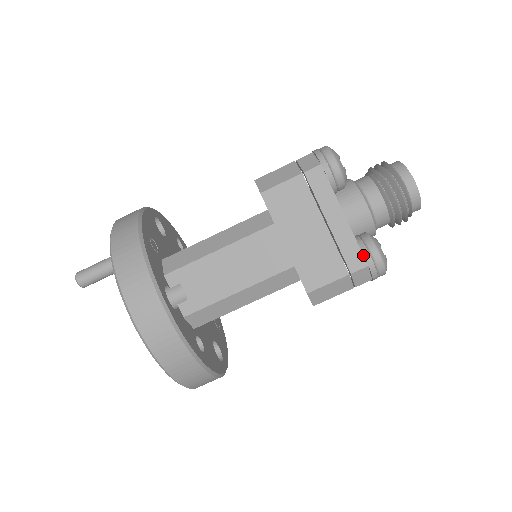
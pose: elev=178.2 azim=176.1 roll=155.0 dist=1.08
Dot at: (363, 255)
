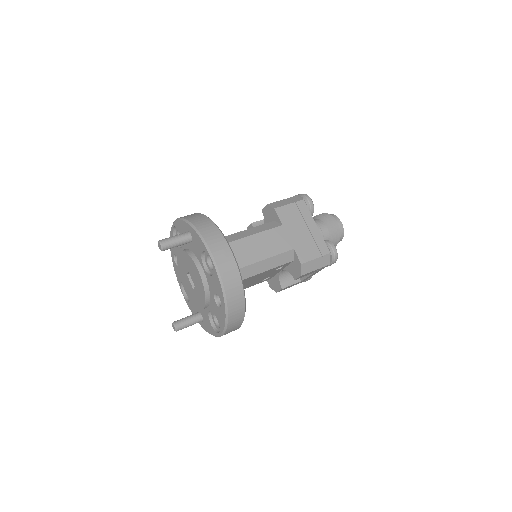
Dot at: (328, 247)
